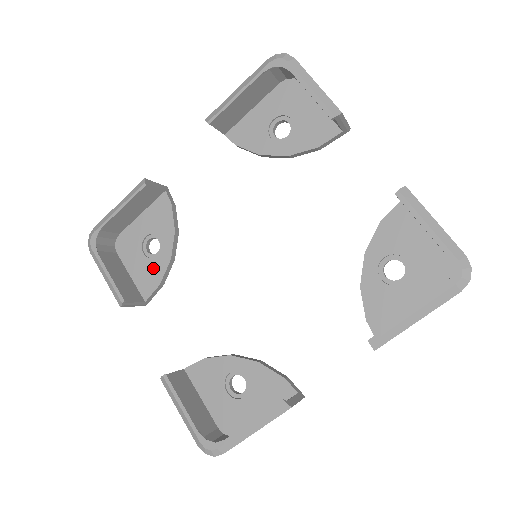
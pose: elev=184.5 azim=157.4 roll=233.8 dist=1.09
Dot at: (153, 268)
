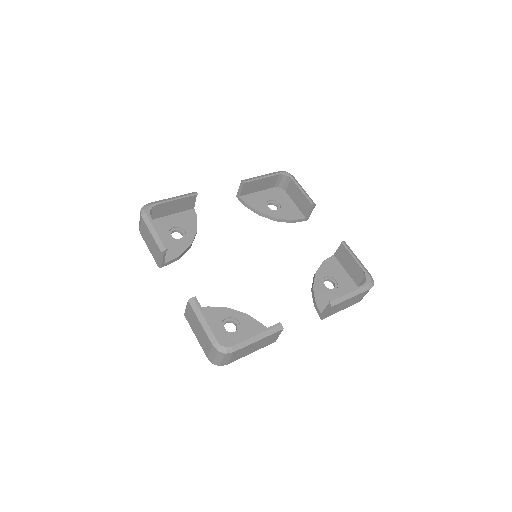
Dot at: (176, 246)
